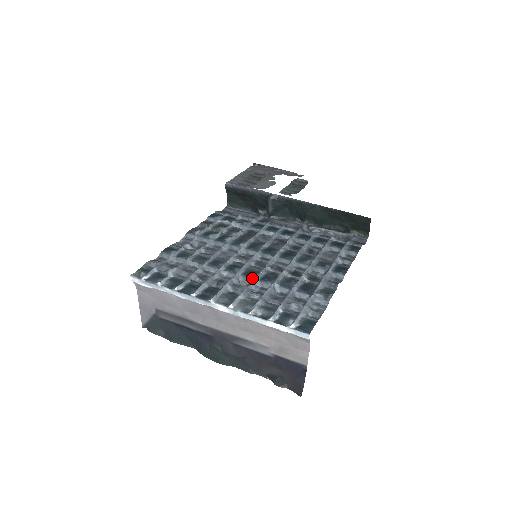
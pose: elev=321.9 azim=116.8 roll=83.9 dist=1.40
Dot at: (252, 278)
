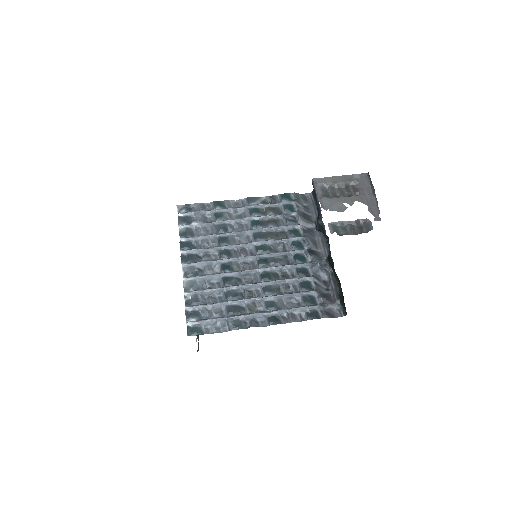
Dot at: (223, 271)
